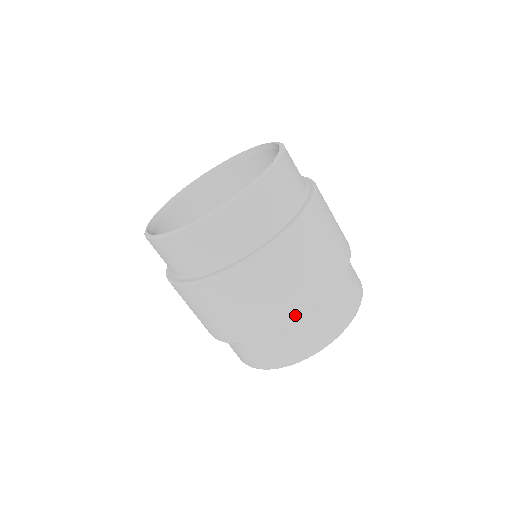
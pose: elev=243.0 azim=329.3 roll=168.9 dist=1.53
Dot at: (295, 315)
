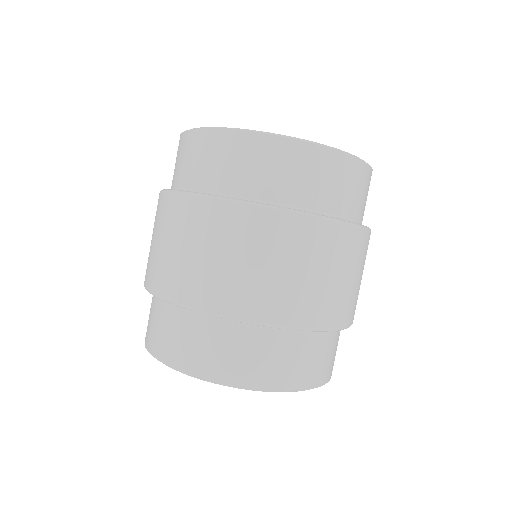
Dot at: (183, 296)
